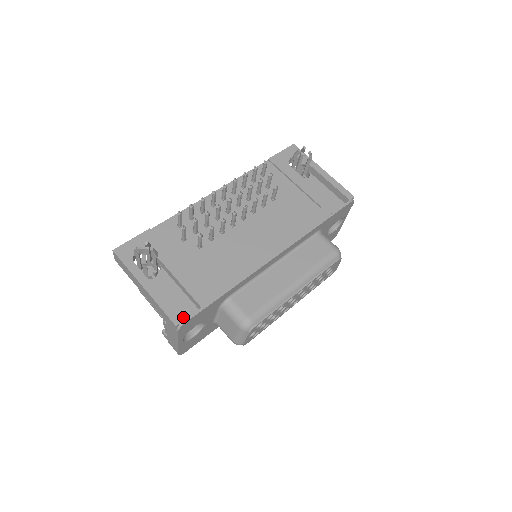
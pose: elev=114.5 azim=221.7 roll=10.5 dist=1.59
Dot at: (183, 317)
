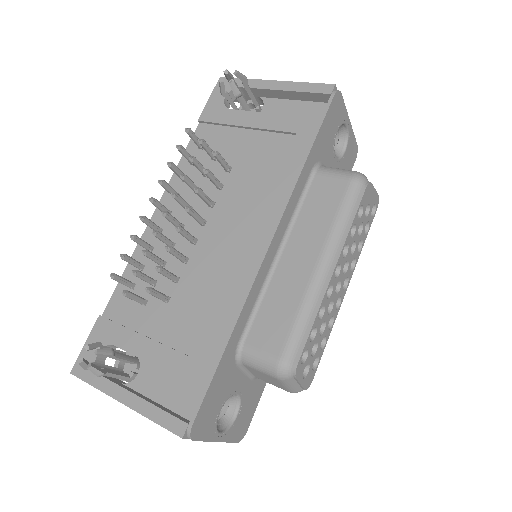
Dot at: (191, 414)
